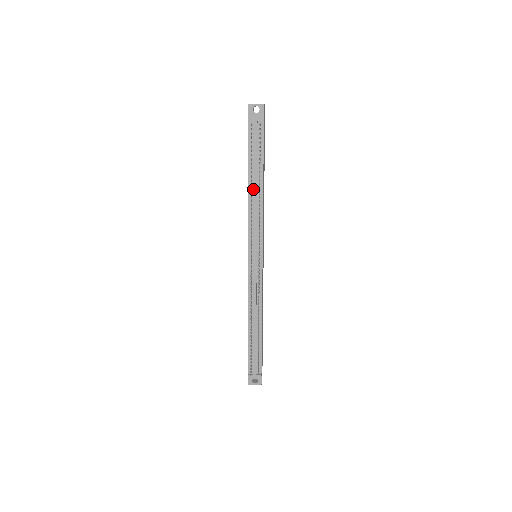
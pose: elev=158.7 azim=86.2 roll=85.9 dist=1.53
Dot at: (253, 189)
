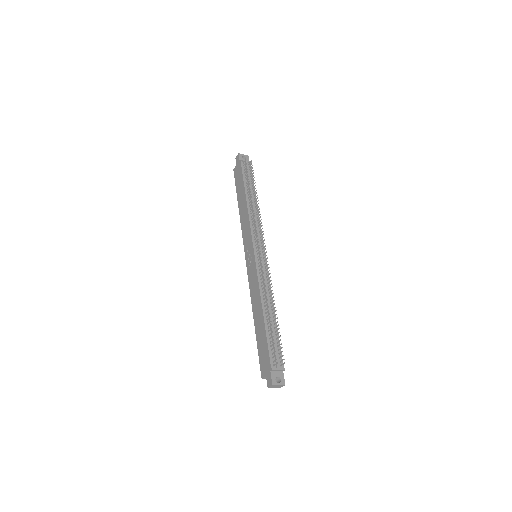
Dot at: (250, 201)
